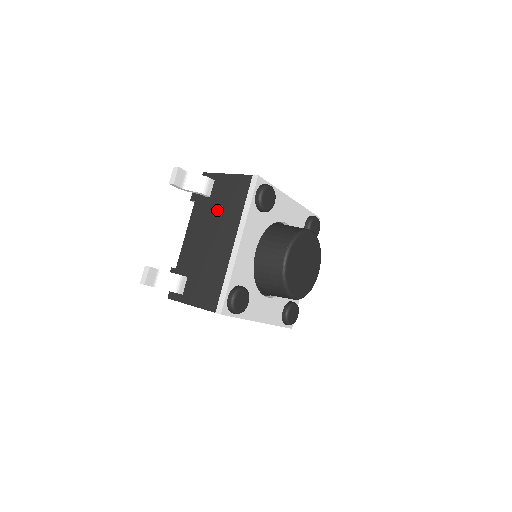
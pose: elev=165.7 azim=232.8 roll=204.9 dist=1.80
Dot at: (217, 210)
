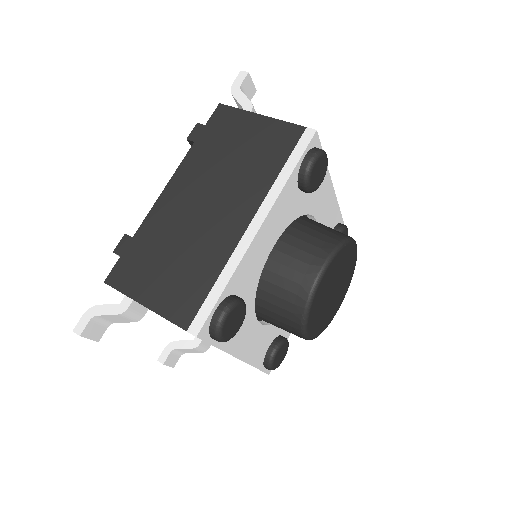
Dot at: occluded
